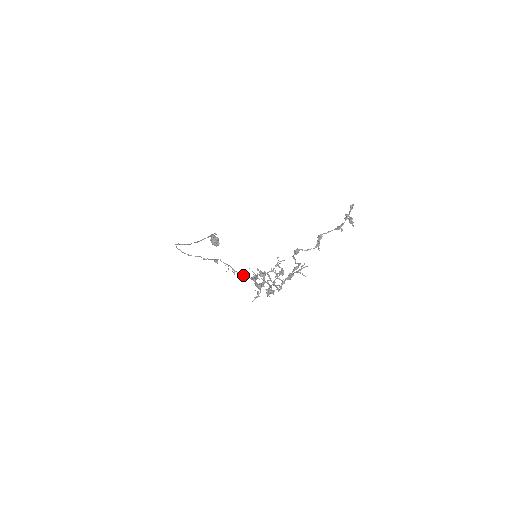
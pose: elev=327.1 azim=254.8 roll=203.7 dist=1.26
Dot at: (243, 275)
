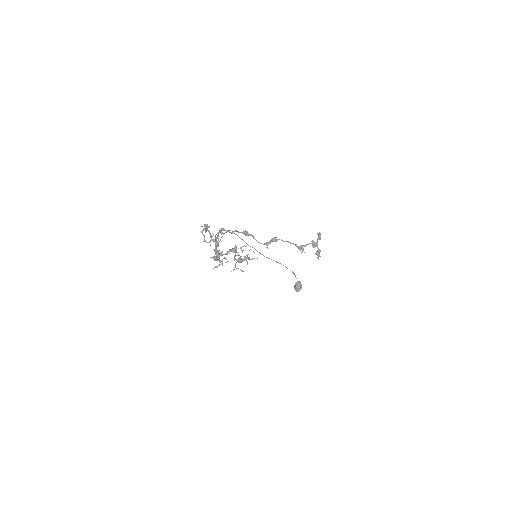
Dot at: occluded
